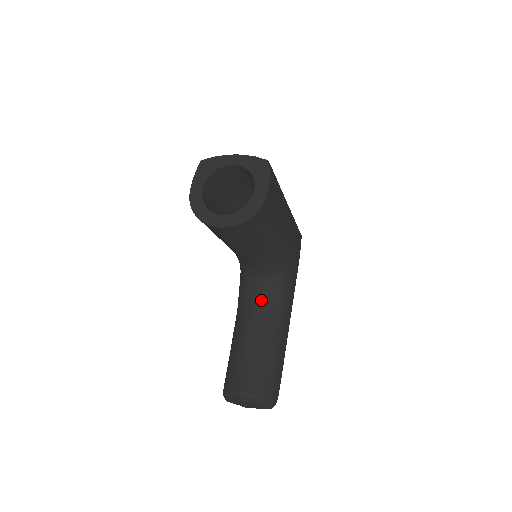
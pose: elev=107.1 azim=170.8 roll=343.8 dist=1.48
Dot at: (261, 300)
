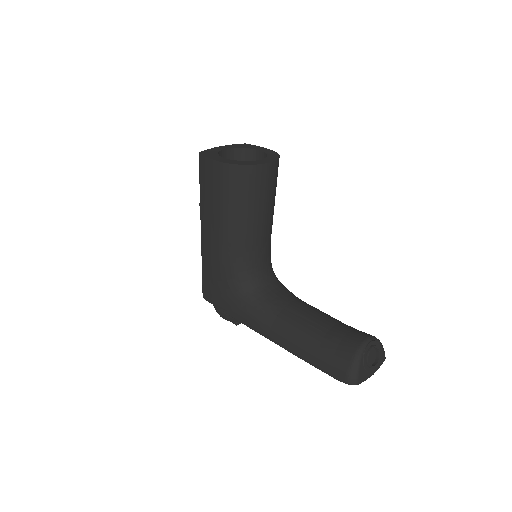
Dot at: (284, 296)
